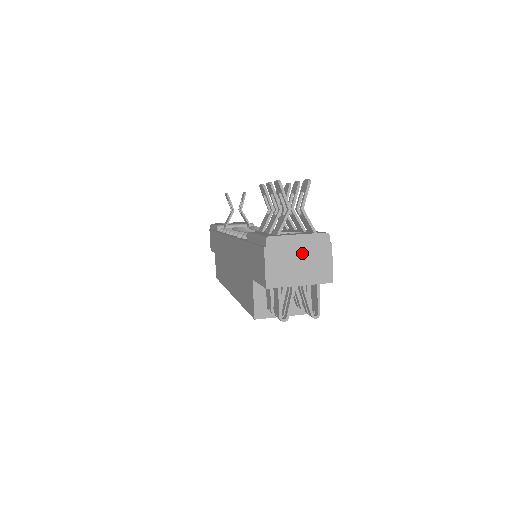
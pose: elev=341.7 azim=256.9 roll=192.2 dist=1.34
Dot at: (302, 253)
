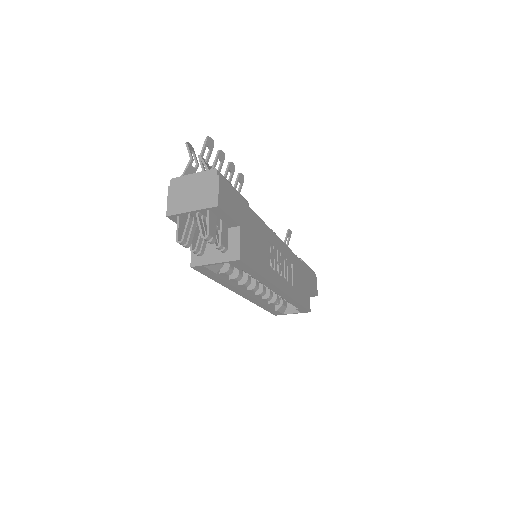
Dot at: (195, 186)
